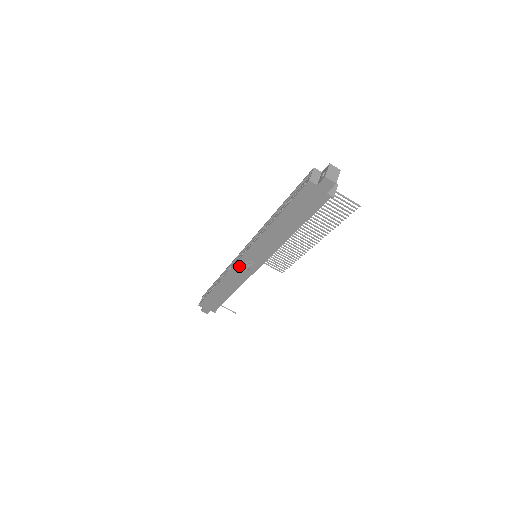
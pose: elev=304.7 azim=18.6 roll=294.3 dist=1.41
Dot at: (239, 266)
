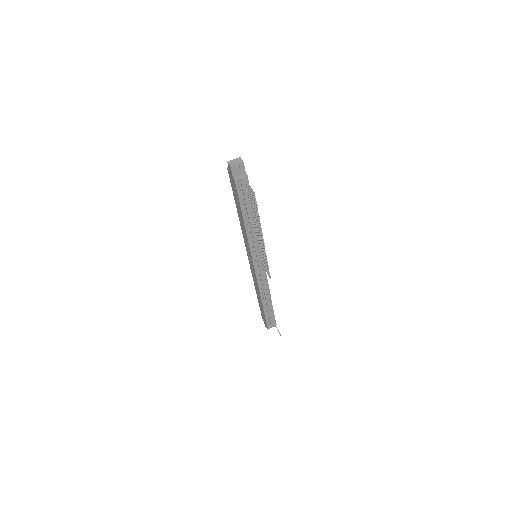
Dot at: (250, 264)
